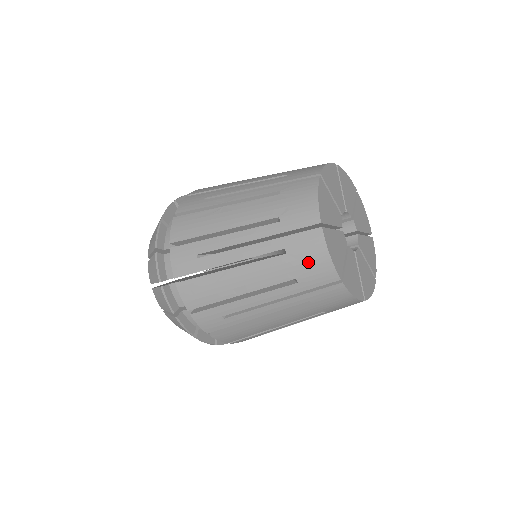
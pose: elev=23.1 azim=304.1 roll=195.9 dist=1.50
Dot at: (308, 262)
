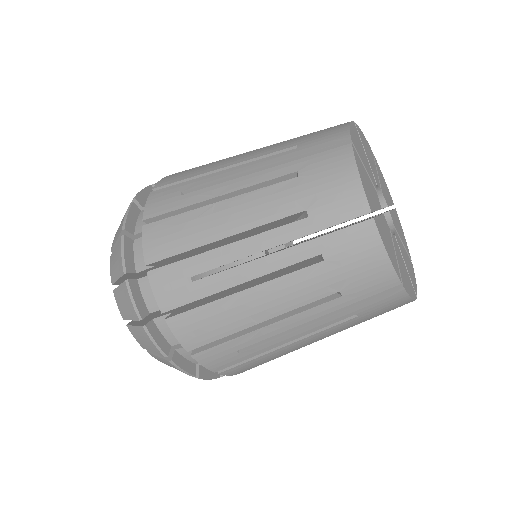
Dot at: (357, 268)
